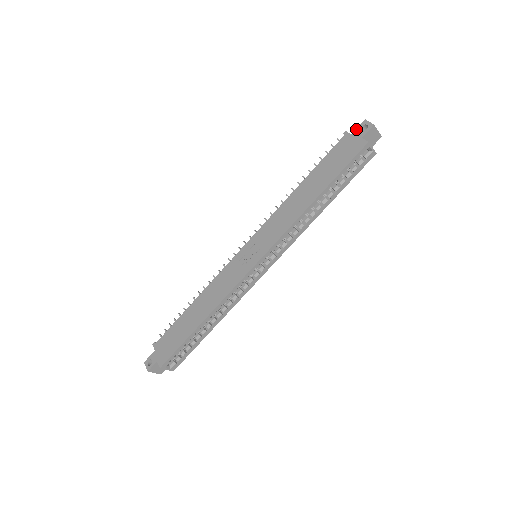
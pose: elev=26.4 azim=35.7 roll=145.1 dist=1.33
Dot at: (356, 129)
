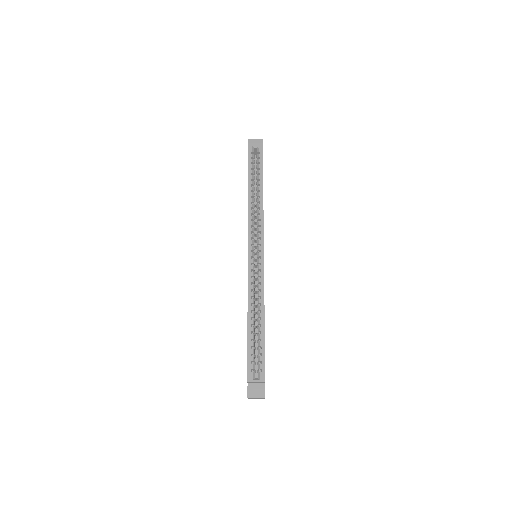
Dot at: occluded
